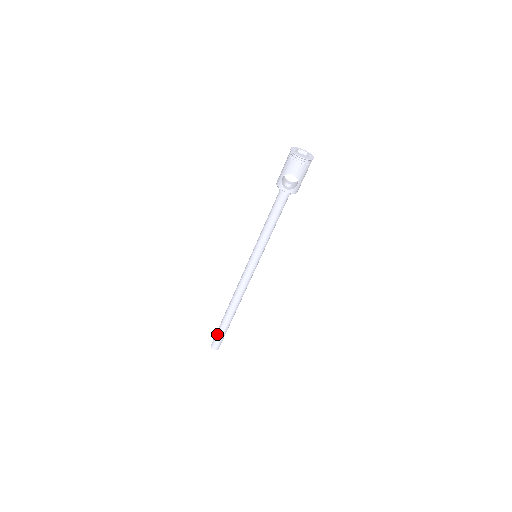
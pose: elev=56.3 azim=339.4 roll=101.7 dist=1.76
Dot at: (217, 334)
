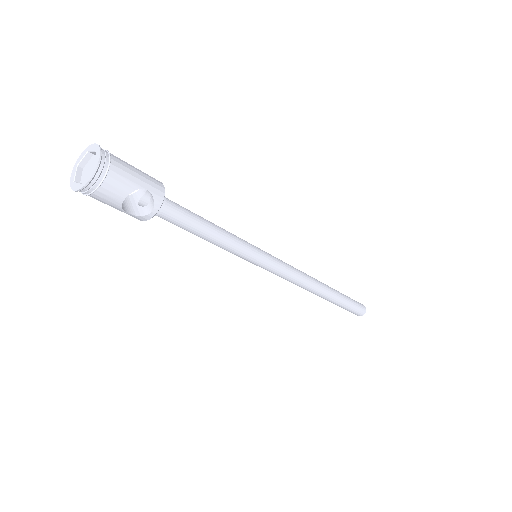
Dot at: occluded
